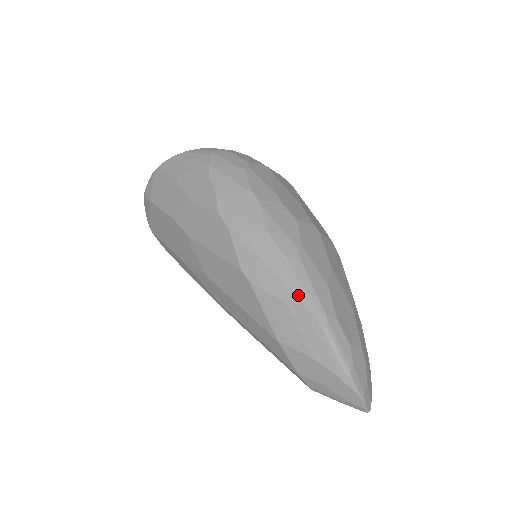
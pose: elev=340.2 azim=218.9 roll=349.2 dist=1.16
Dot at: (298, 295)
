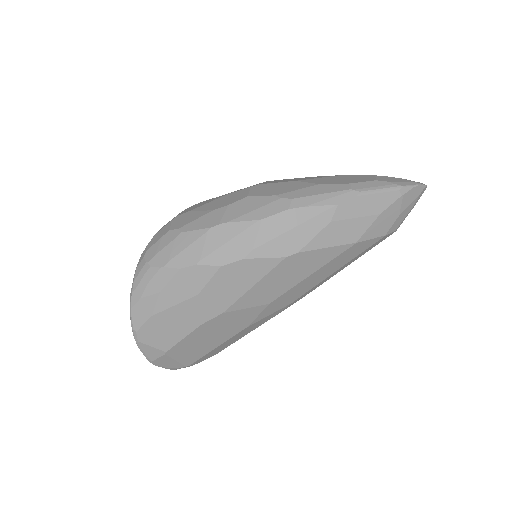
Dot at: (326, 208)
